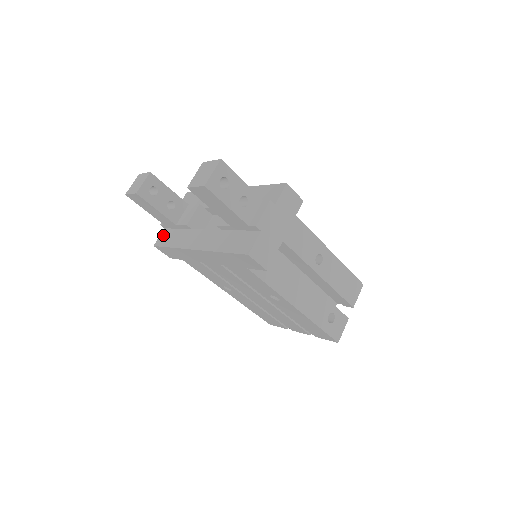
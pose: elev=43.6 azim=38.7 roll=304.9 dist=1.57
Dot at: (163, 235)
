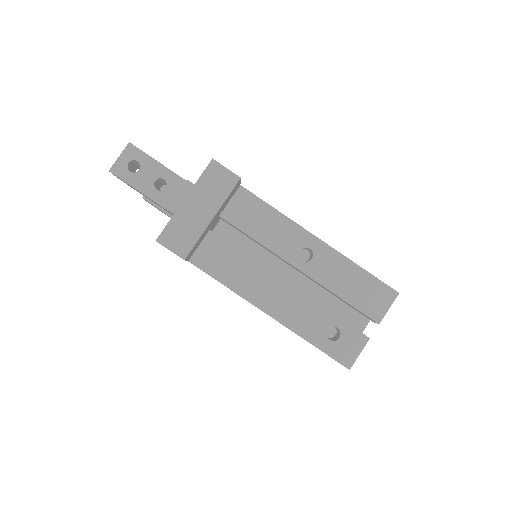
Dot at: occluded
